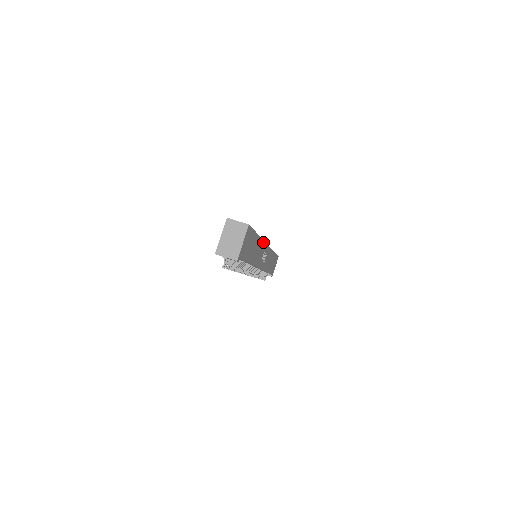
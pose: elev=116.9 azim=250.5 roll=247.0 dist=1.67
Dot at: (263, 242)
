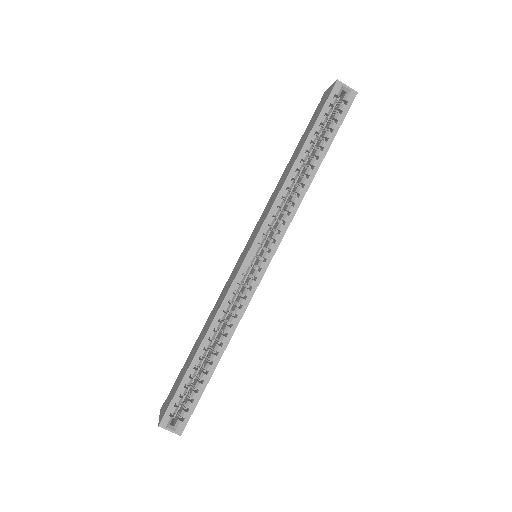
Dot at: (244, 311)
